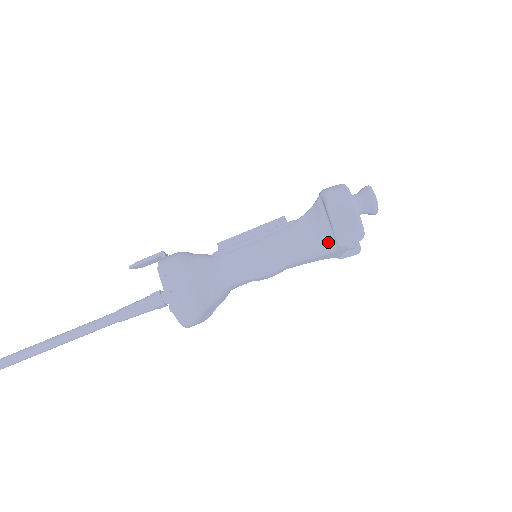
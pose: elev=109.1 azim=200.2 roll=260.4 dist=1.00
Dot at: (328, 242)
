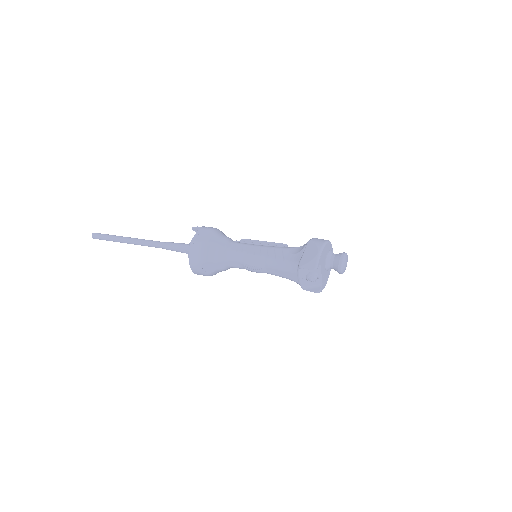
Dot at: (295, 263)
